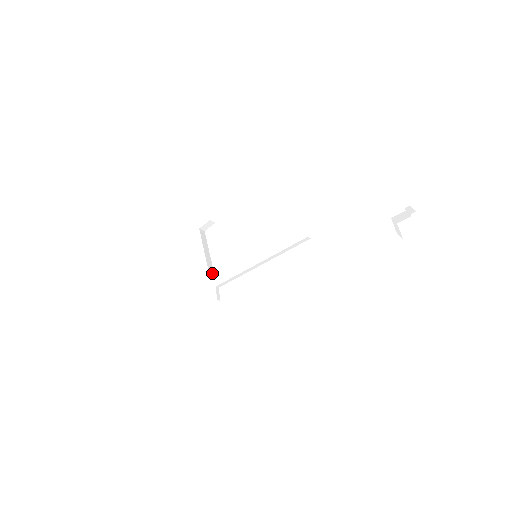
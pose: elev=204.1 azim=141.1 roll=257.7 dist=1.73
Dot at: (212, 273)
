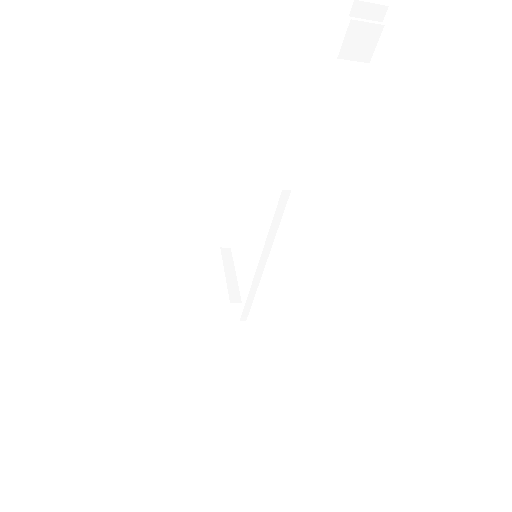
Dot at: (237, 302)
